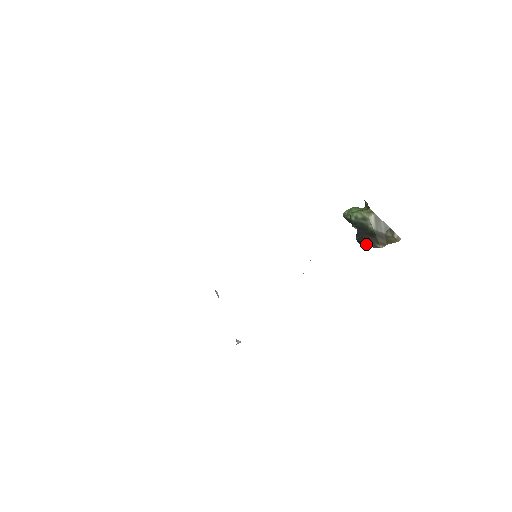
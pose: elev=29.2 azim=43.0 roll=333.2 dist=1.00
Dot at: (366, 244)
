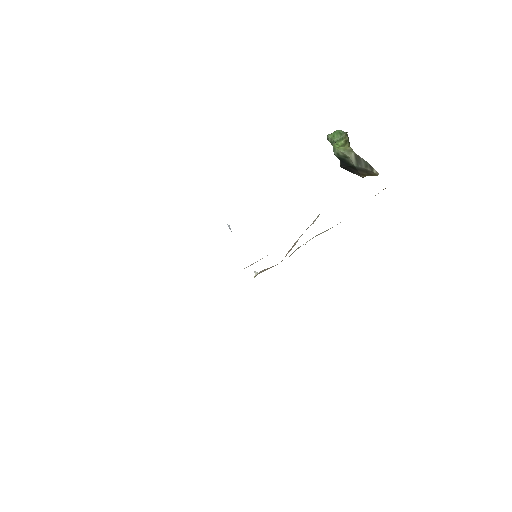
Dot at: (349, 171)
